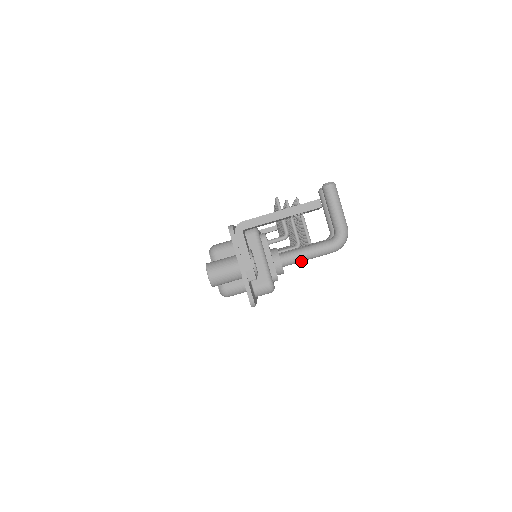
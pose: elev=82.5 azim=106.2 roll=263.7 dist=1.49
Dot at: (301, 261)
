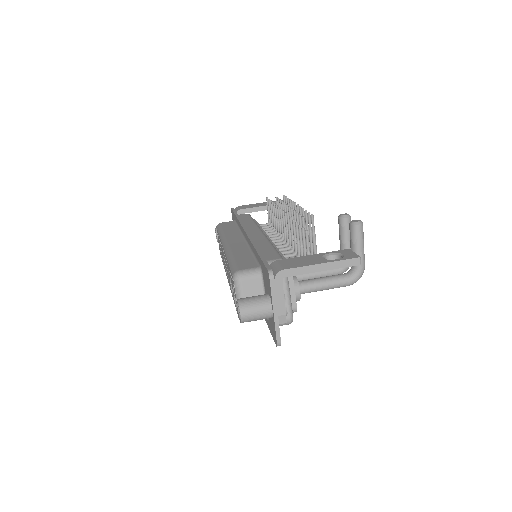
Dot at: (316, 291)
